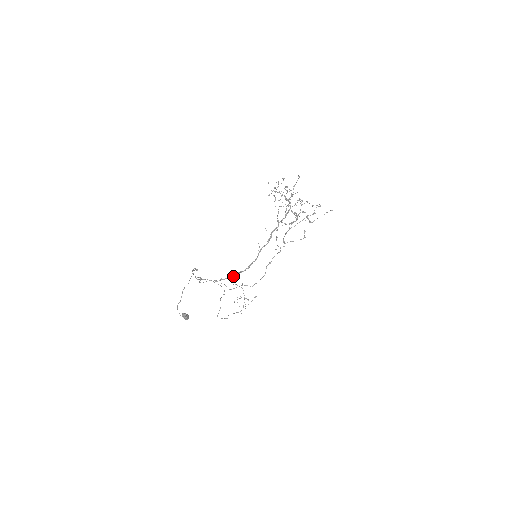
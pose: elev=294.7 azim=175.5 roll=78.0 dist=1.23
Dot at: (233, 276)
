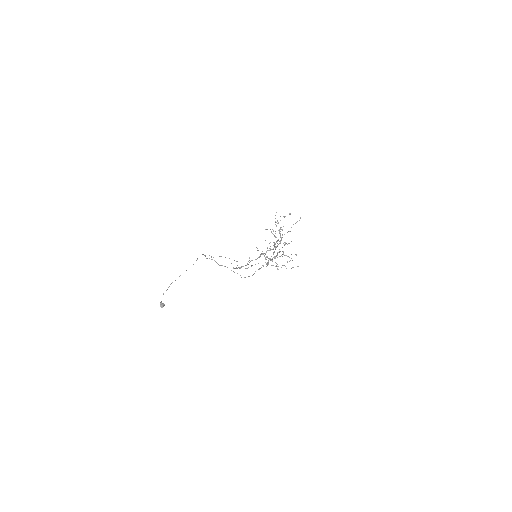
Dot at: occluded
